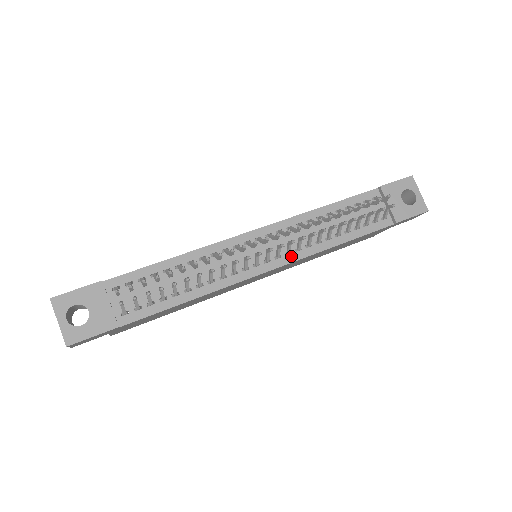
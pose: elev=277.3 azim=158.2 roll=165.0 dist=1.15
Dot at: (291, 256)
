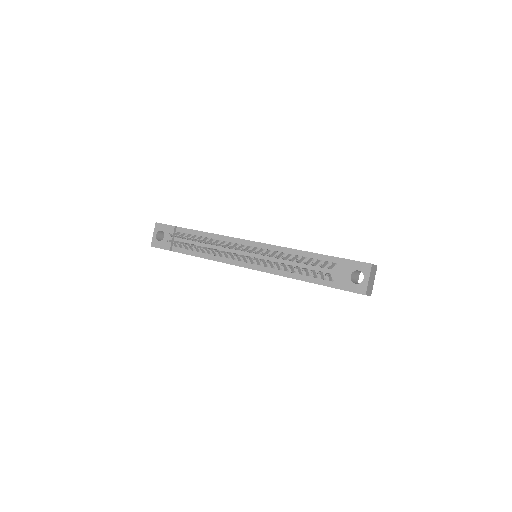
Dot at: (260, 267)
